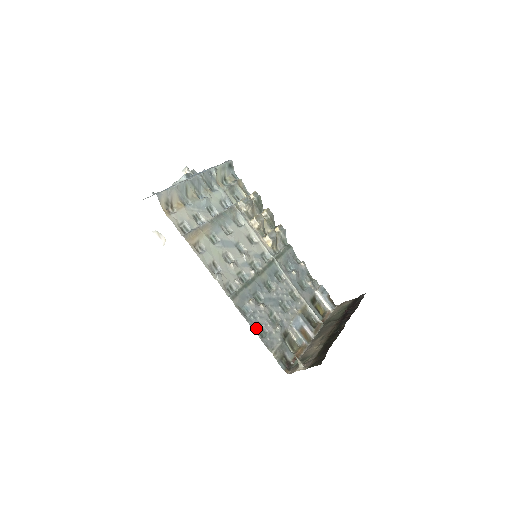
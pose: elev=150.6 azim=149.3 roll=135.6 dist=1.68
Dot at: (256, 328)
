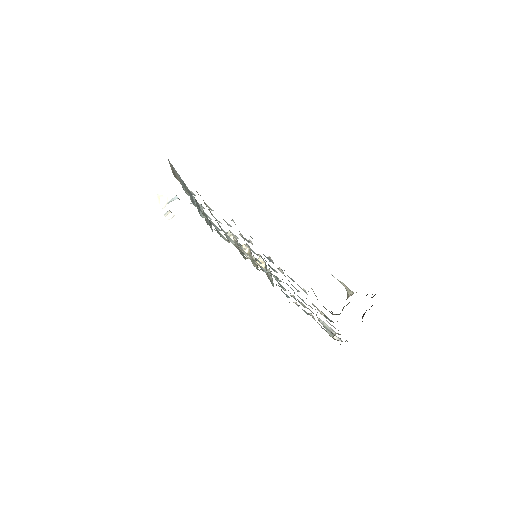
Dot at: occluded
